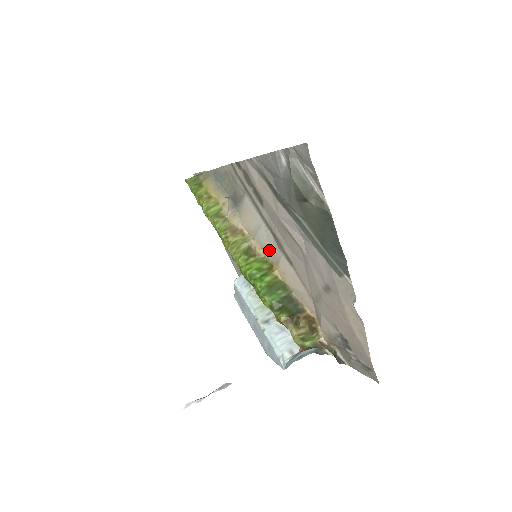
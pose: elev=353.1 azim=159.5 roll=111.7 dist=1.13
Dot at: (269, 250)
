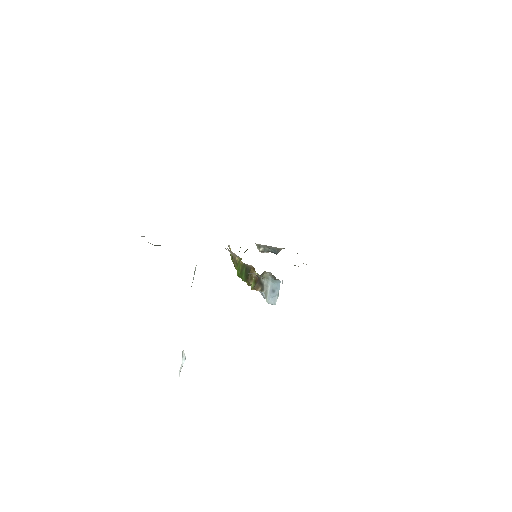
Dot at: occluded
